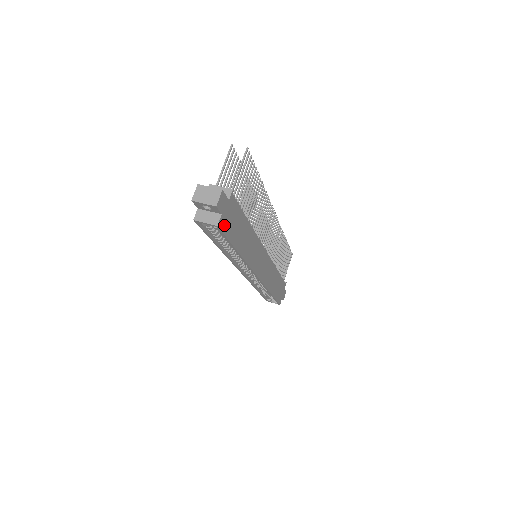
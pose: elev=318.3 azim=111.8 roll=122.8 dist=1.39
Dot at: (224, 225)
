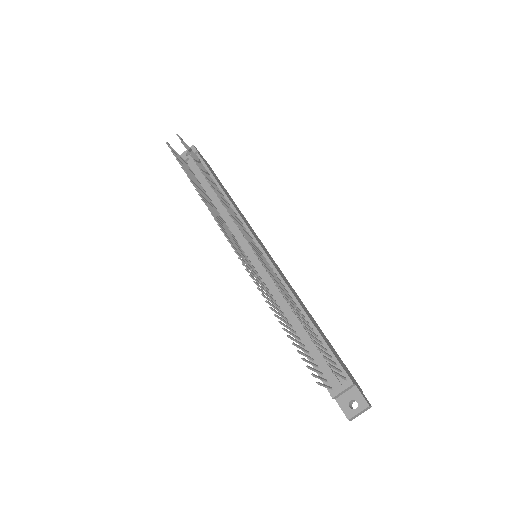
Dot at: (353, 378)
